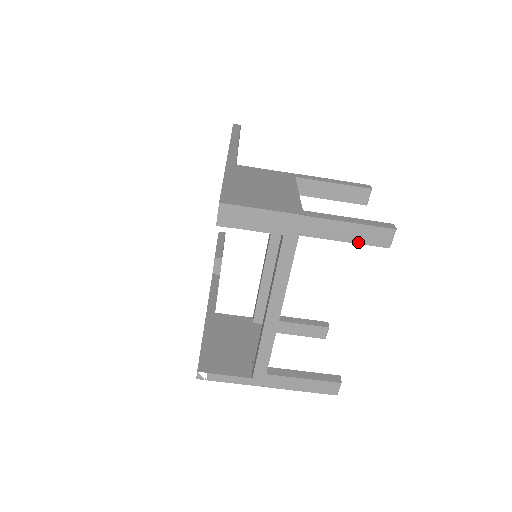
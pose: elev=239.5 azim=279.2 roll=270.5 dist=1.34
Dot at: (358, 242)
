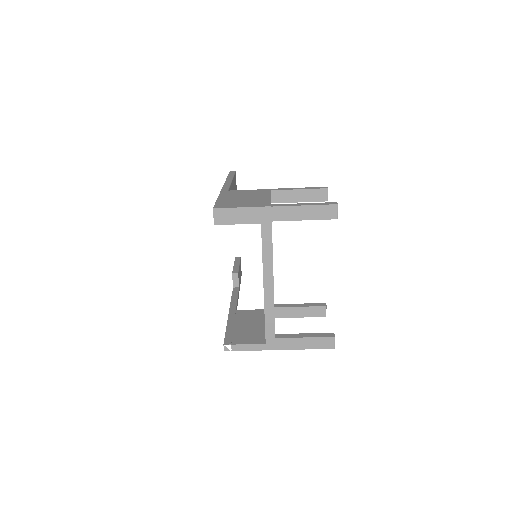
Dot at: (314, 219)
